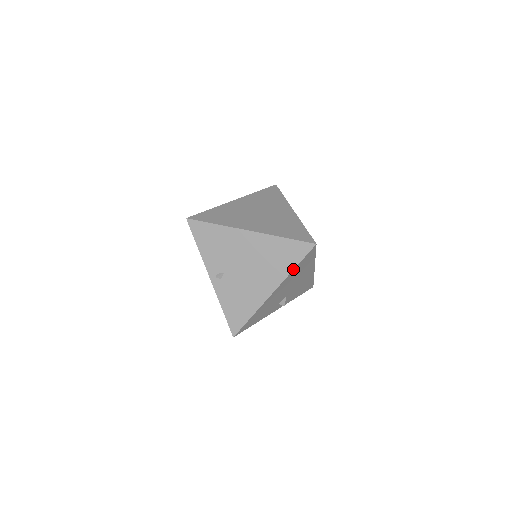
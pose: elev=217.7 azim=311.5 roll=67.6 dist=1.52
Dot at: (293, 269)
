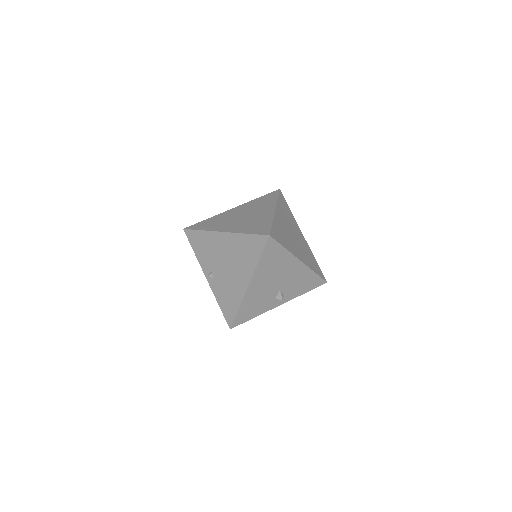
Dot at: (258, 262)
